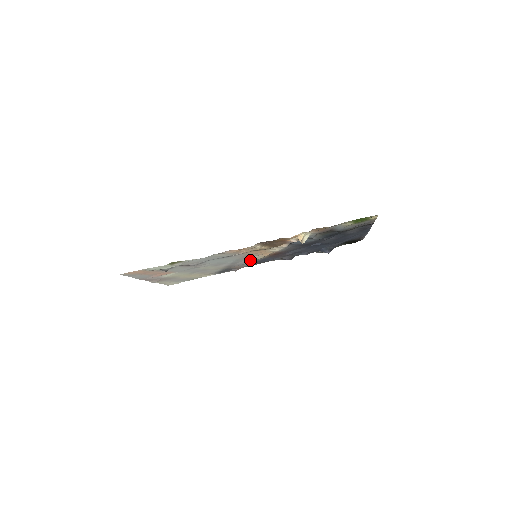
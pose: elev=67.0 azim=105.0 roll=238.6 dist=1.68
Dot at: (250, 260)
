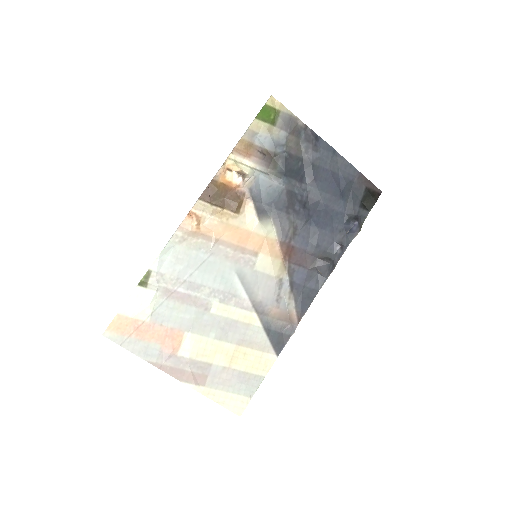
Dot at: (267, 278)
